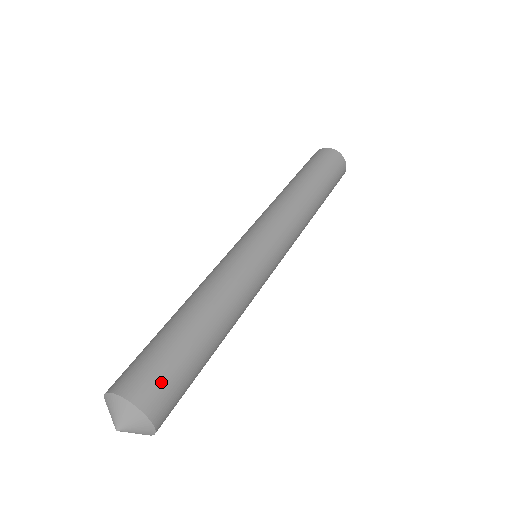
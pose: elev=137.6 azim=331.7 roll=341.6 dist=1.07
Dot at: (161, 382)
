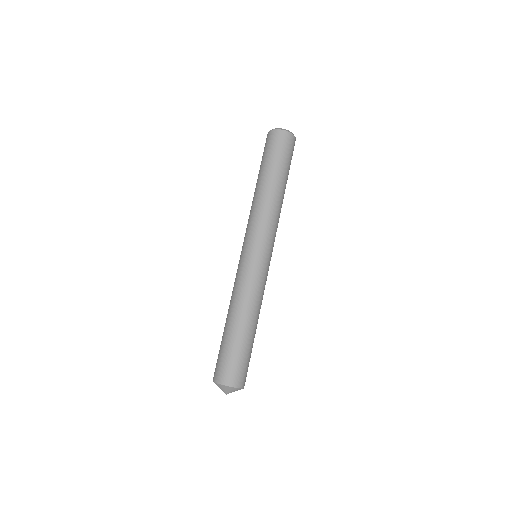
Dot at: (237, 370)
